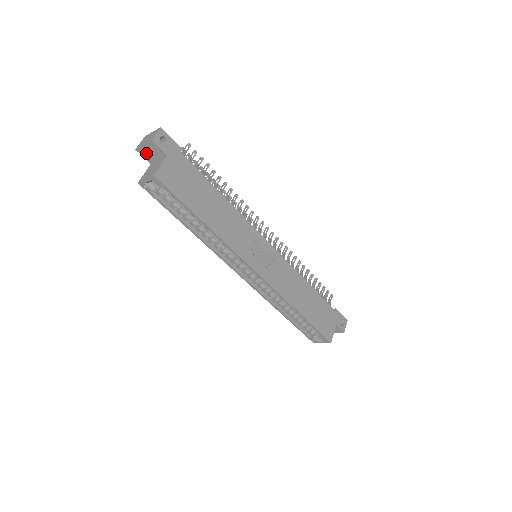
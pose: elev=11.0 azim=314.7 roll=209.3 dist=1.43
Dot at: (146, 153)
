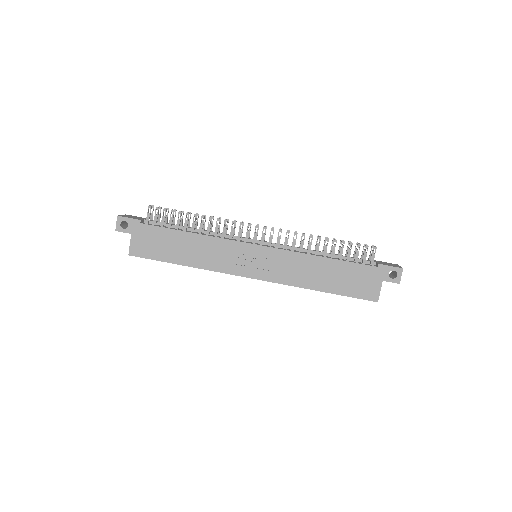
Dot at: occluded
